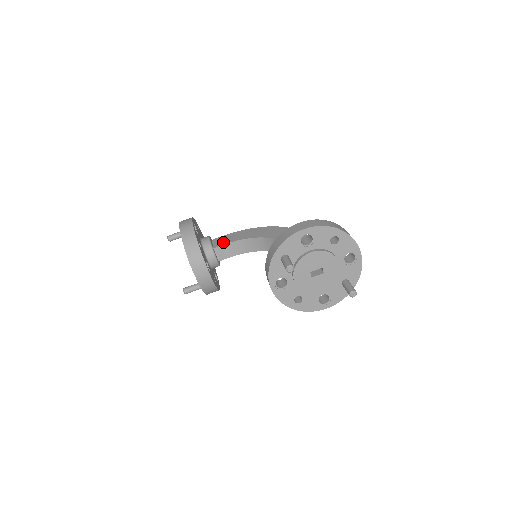
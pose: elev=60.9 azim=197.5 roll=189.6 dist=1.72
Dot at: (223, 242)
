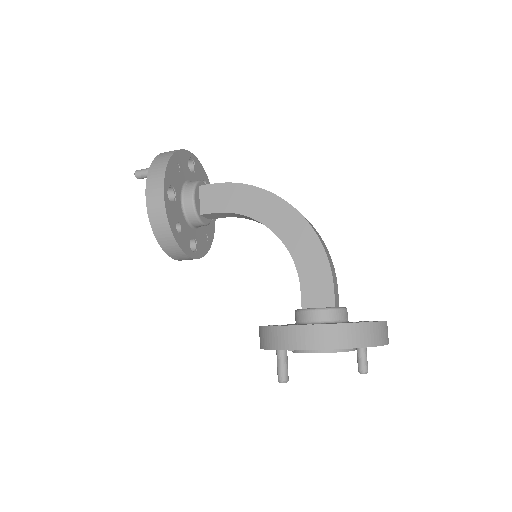
Dot at: (214, 206)
